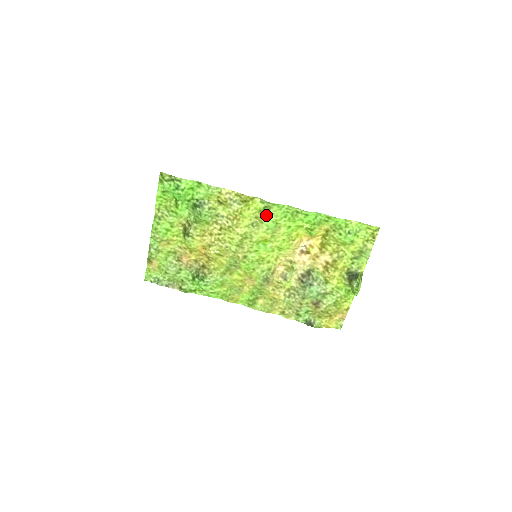
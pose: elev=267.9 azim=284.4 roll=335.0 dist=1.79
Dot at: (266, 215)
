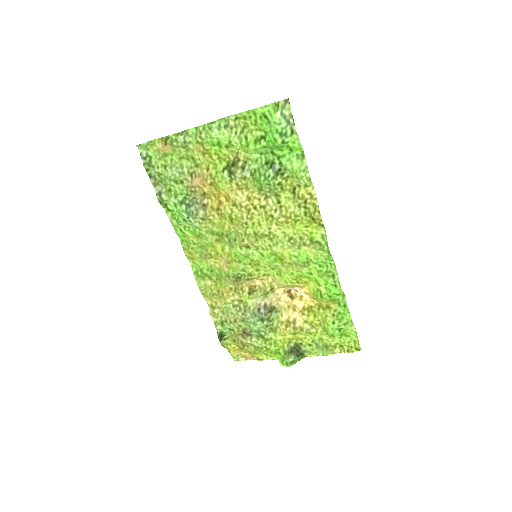
Dot at: (311, 248)
